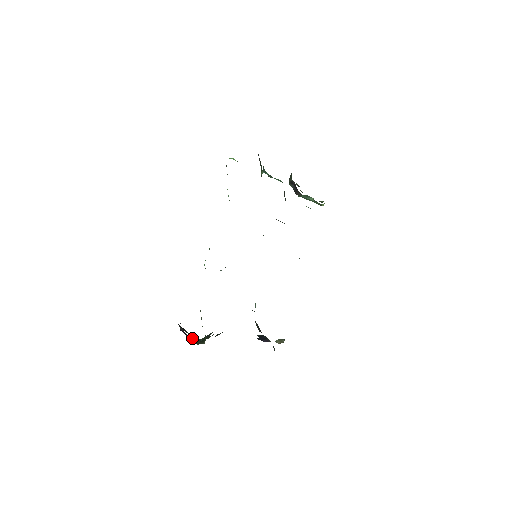
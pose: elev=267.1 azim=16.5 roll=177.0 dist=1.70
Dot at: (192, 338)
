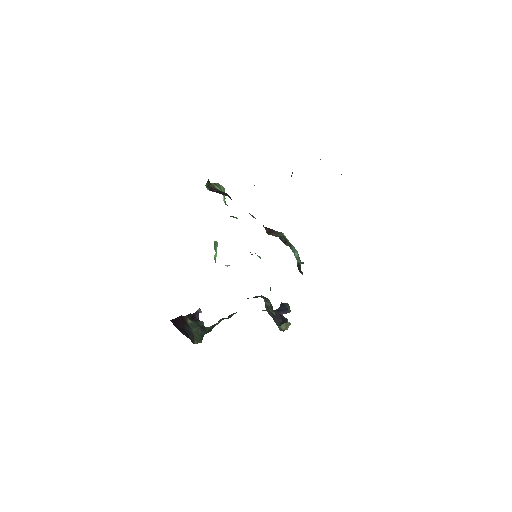
Dot at: (194, 335)
